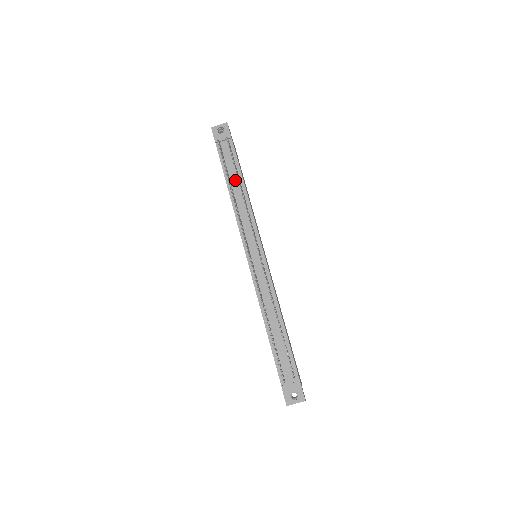
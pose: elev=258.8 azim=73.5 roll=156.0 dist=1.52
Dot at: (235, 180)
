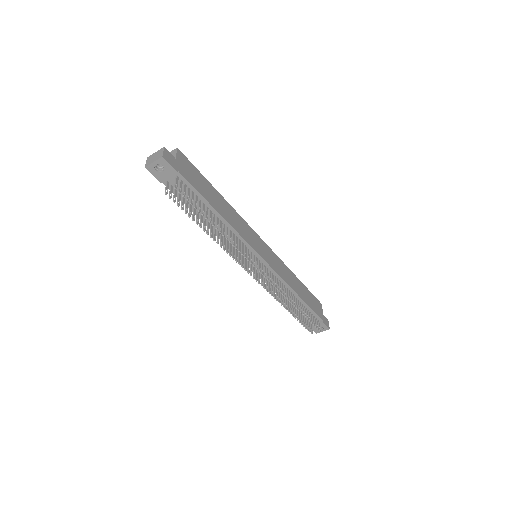
Dot at: occluded
